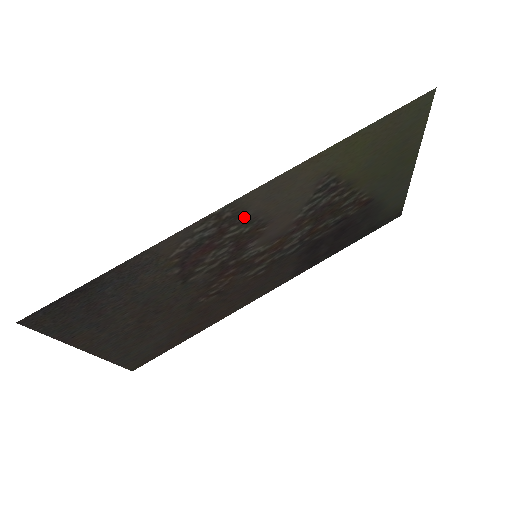
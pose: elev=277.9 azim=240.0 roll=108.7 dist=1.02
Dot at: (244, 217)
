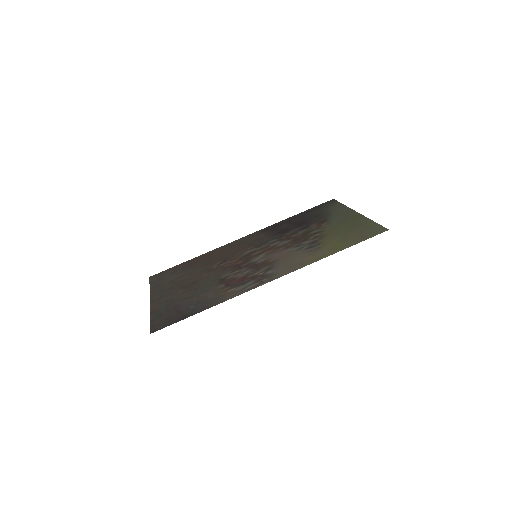
Dot at: (269, 272)
